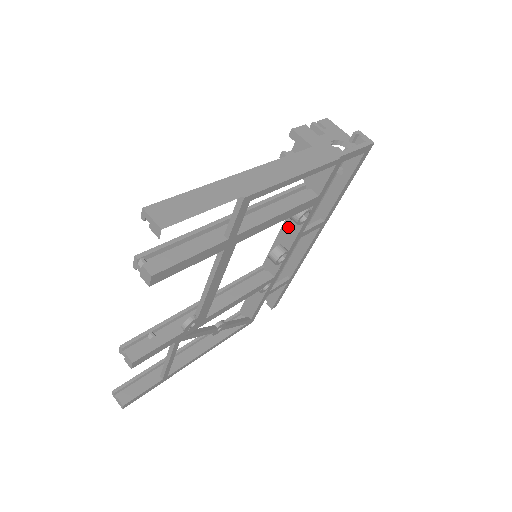
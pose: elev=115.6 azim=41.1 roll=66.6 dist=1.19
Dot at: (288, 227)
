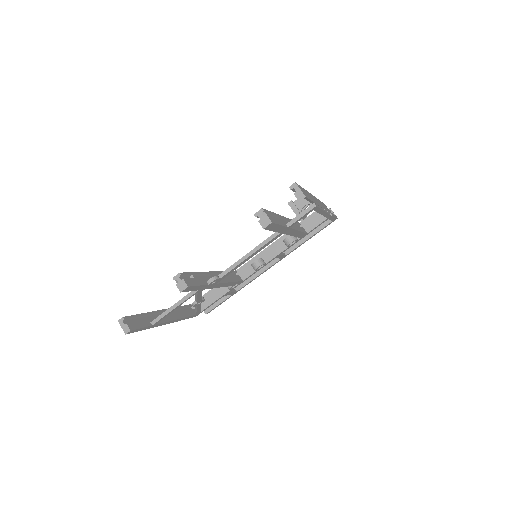
Dot at: (273, 248)
